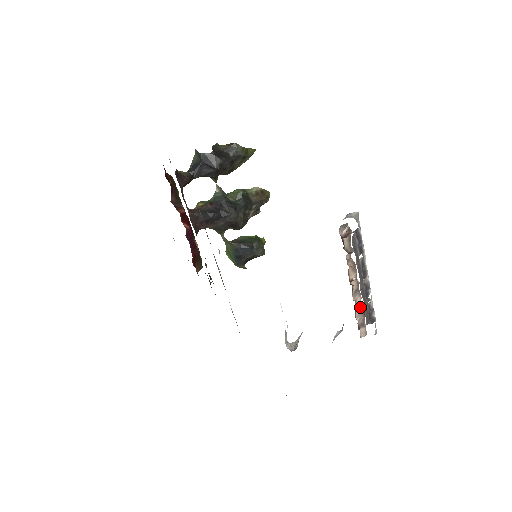
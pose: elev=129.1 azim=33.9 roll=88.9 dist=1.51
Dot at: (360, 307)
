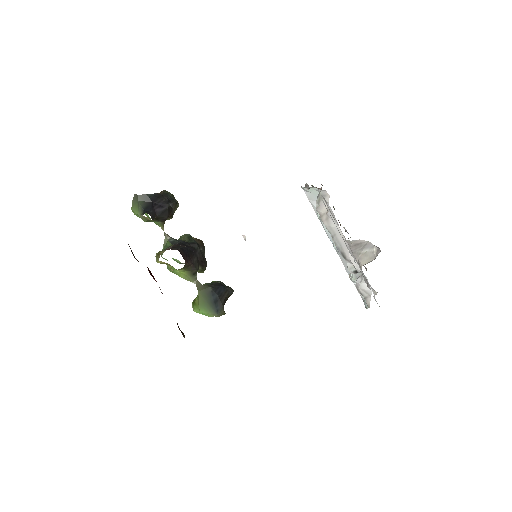
Dot at: occluded
